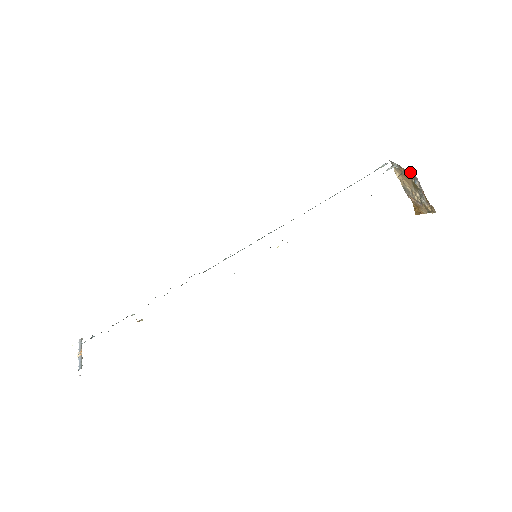
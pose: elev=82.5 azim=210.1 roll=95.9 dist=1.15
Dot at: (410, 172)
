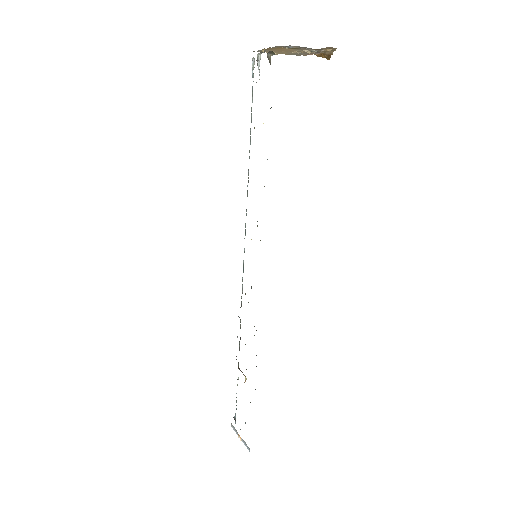
Dot at: (275, 47)
